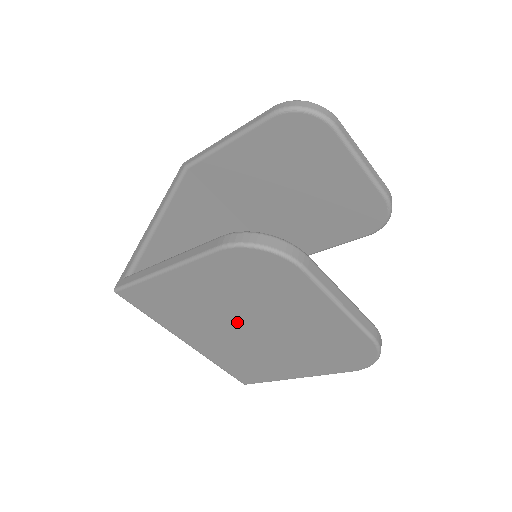
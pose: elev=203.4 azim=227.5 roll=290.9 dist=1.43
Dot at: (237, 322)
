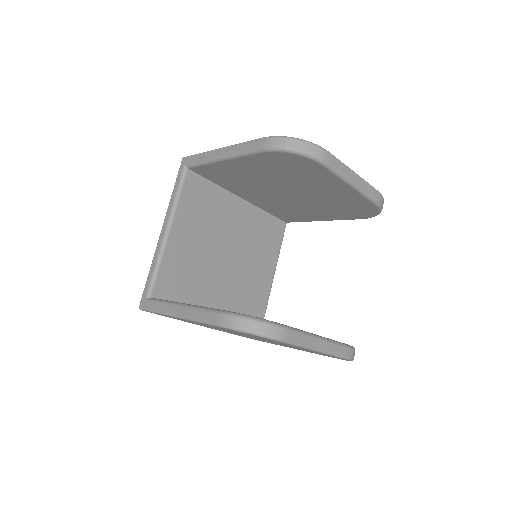
Dot at: (240, 334)
